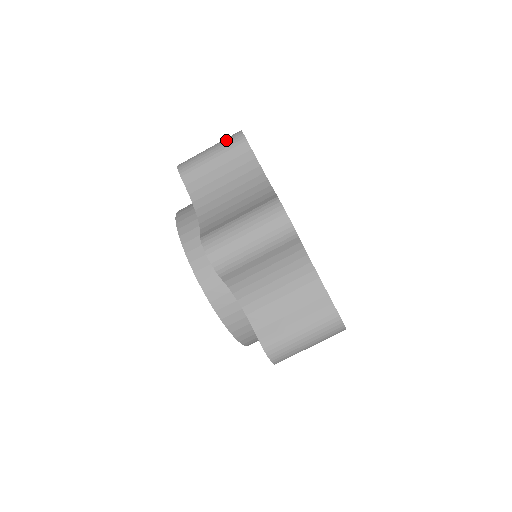
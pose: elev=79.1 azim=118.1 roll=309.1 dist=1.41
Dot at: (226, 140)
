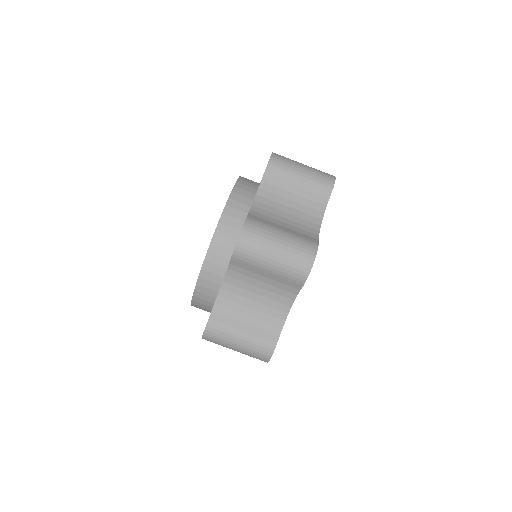
Dot at: occluded
